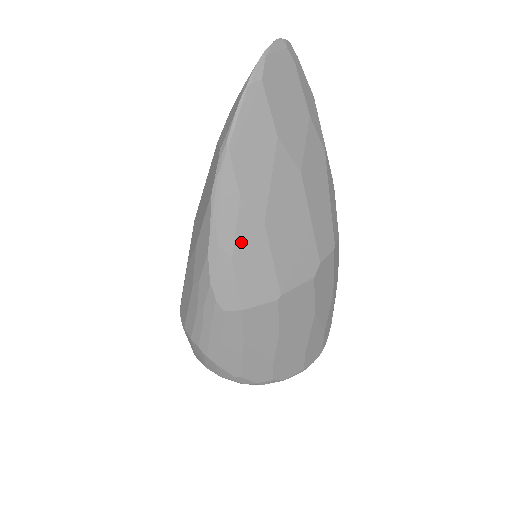
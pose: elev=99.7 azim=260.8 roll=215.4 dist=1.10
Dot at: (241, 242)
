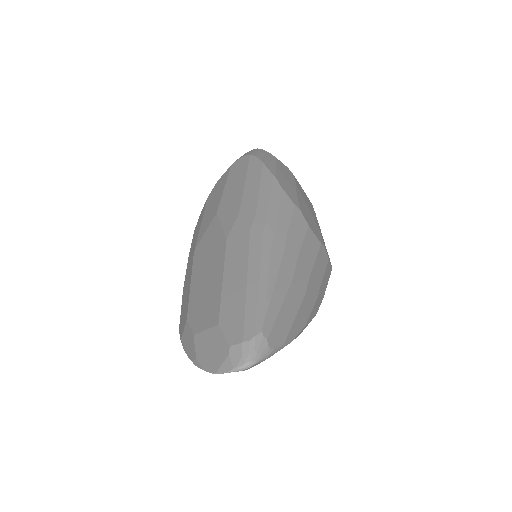
Dot at: occluded
